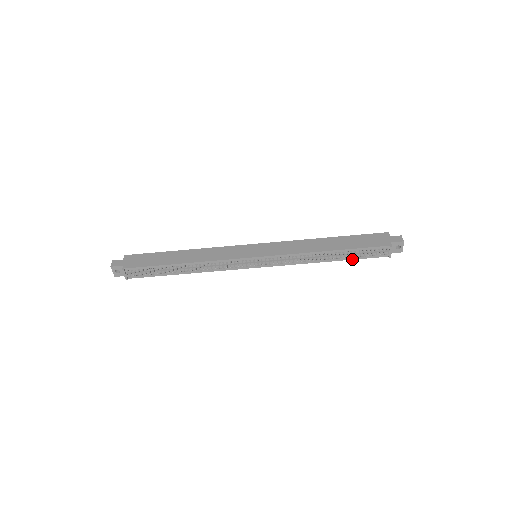
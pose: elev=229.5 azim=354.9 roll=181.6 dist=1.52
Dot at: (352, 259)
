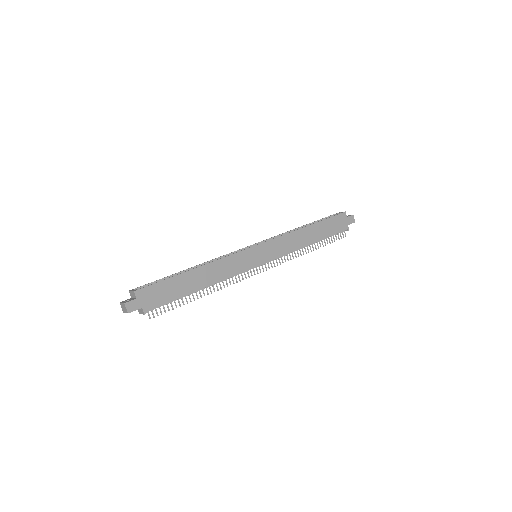
Dot at: occluded
